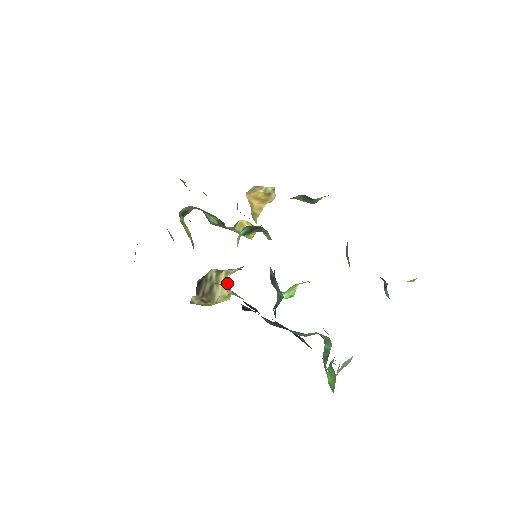
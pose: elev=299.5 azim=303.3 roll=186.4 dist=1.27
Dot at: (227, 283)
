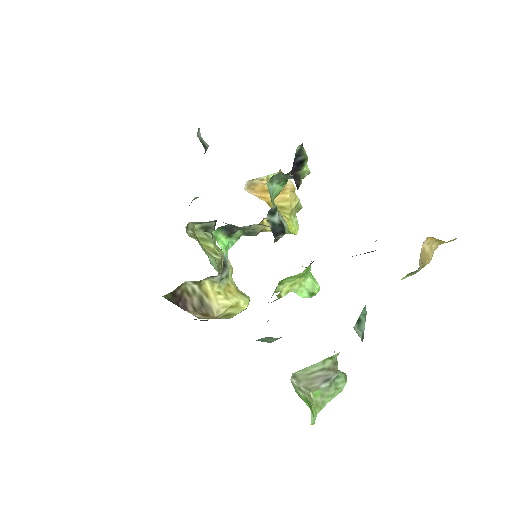
Dot at: (235, 291)
